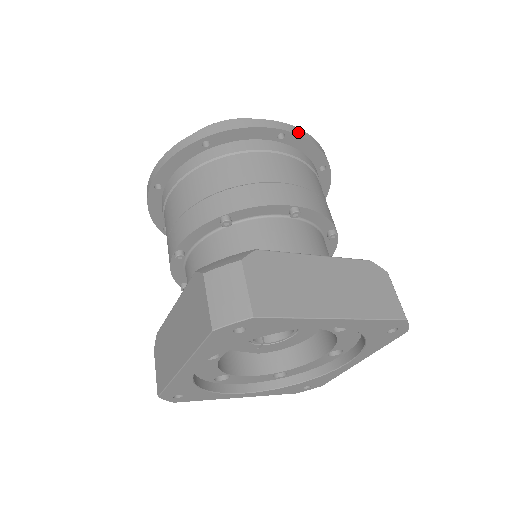
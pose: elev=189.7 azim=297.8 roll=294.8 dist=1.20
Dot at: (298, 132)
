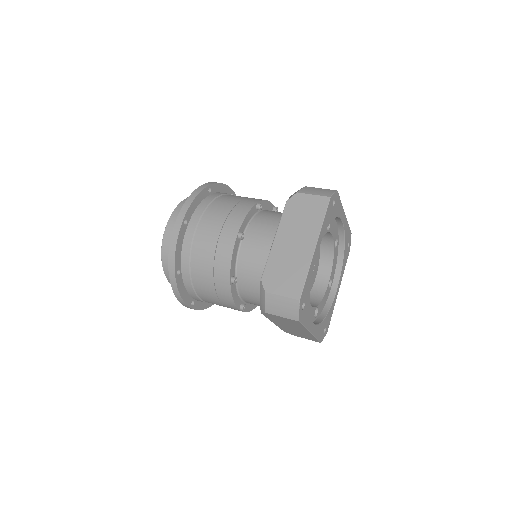
Dot at: occluded
